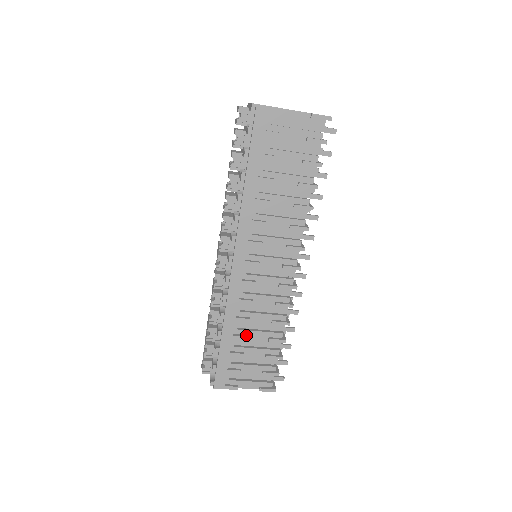
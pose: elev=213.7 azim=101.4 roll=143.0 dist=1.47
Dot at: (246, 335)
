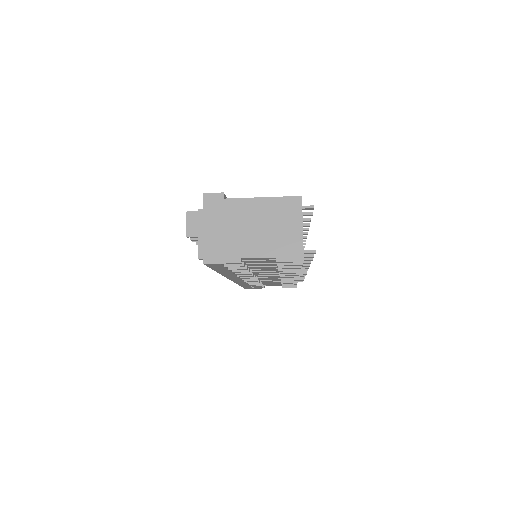
Dot at: (261, 283)
